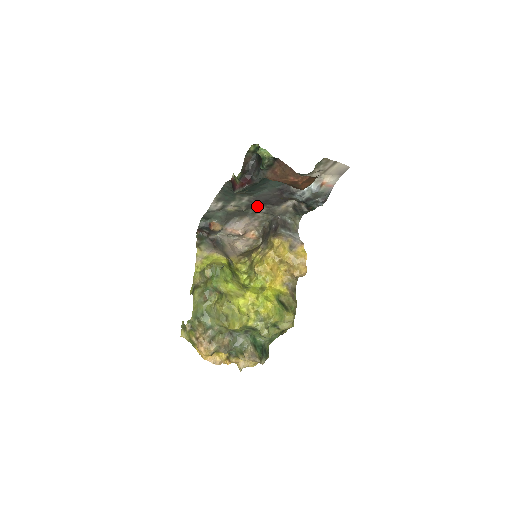
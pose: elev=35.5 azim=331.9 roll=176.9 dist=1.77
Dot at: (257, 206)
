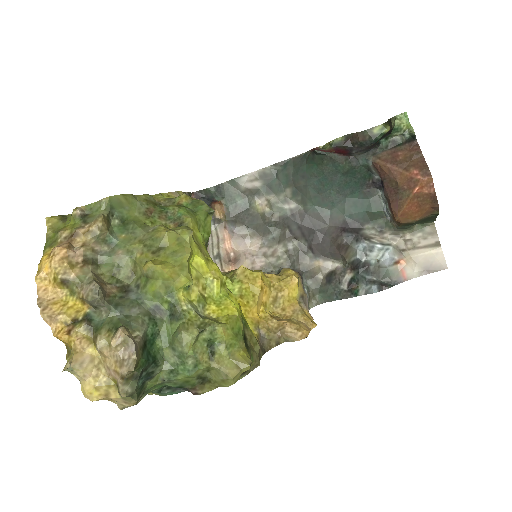
Dot at: (292, 230)
